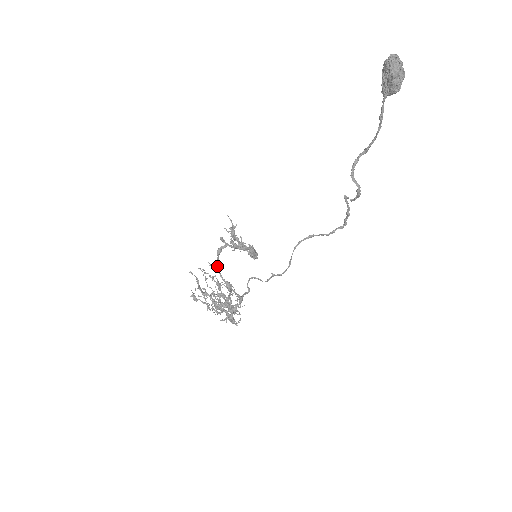
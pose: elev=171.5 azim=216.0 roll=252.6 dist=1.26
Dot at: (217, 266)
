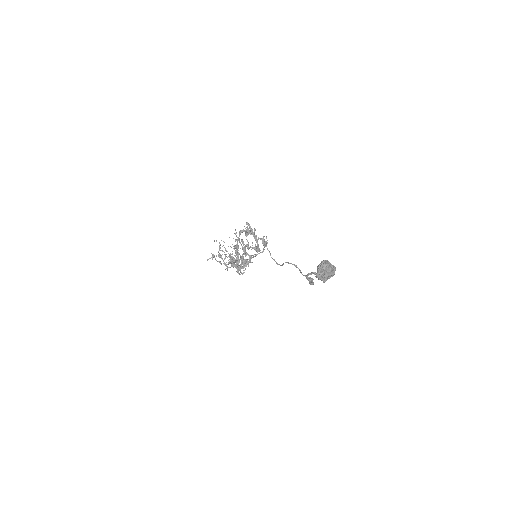
Dot at: (238, 238)
